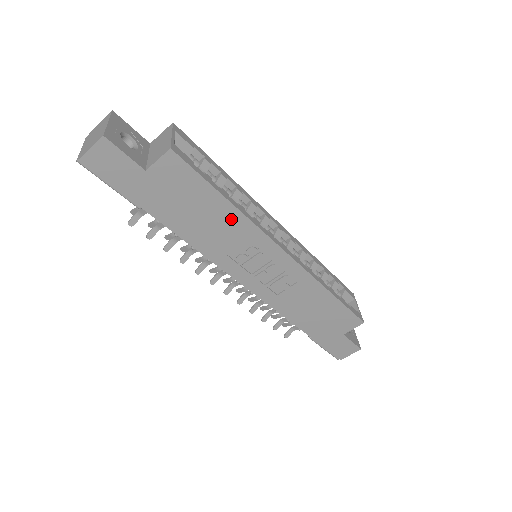
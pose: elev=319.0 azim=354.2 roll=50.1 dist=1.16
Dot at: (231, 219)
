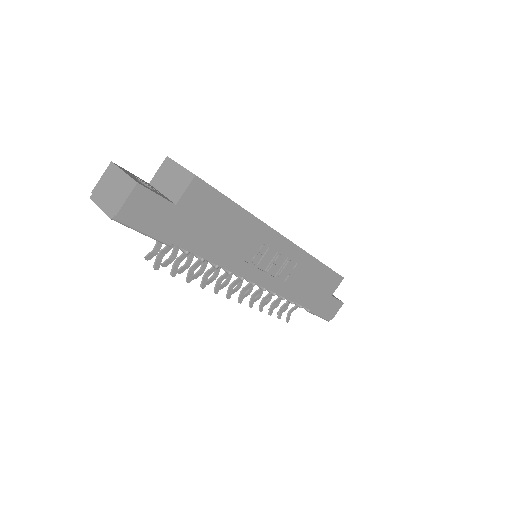
Dot at: (246, 225)
